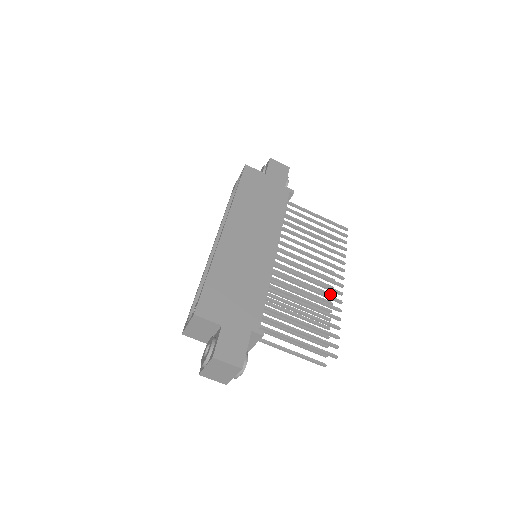
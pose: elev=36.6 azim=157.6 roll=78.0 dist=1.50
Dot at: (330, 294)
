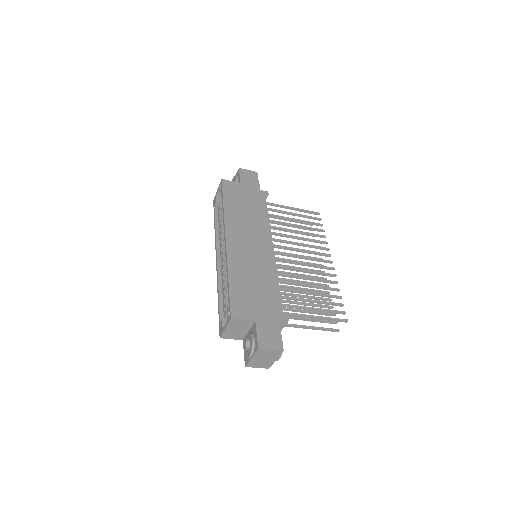
Dot at: occluded
